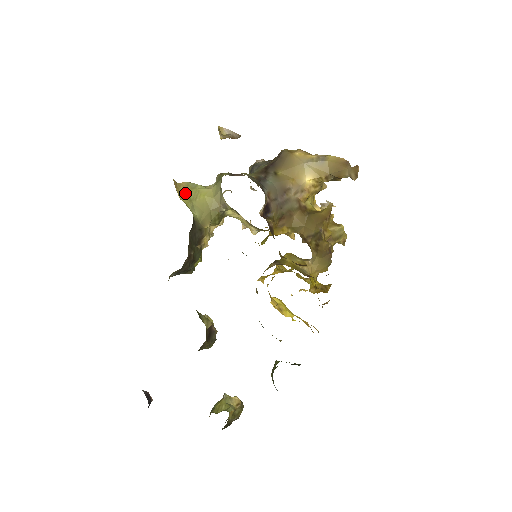
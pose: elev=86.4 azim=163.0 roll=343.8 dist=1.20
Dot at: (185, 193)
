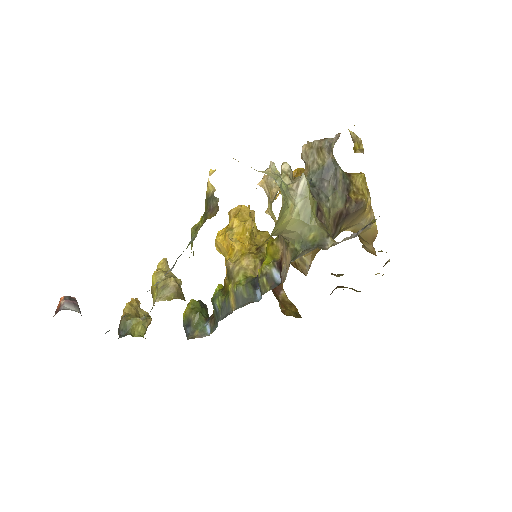
Dot at: (274, 227)
